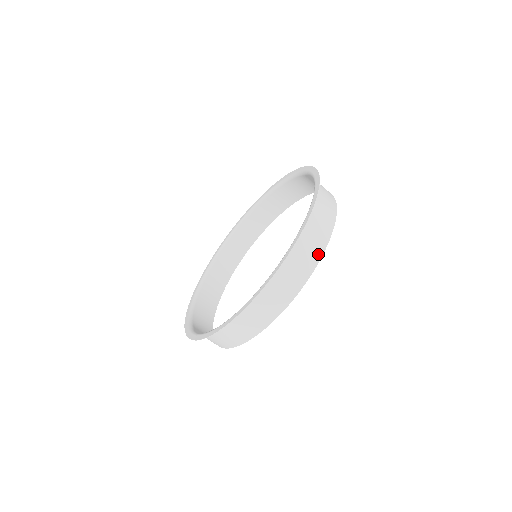
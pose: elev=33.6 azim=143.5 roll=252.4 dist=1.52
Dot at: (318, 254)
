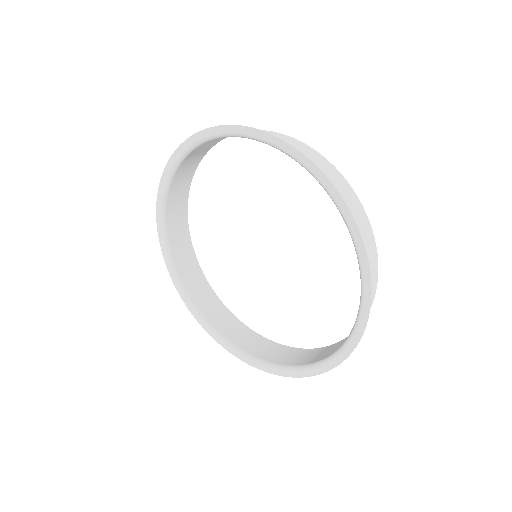
Dot at: (372, 298)
